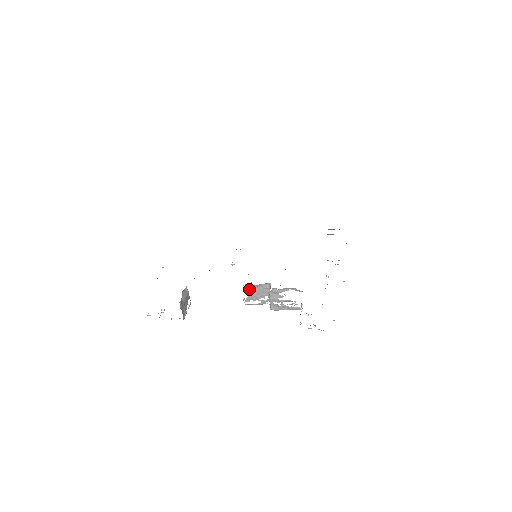
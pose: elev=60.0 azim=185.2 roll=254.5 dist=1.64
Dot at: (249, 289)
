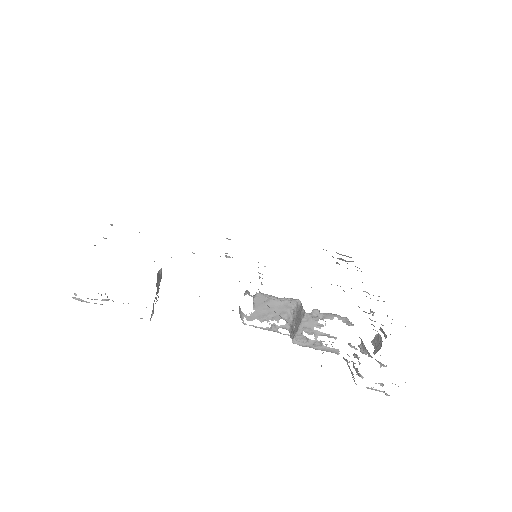
Dot at: (262, 300)
